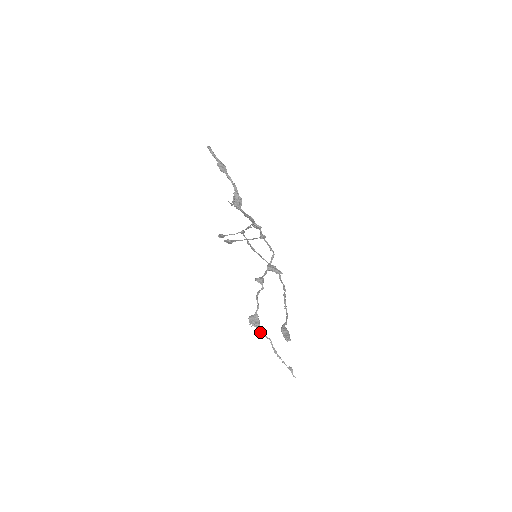
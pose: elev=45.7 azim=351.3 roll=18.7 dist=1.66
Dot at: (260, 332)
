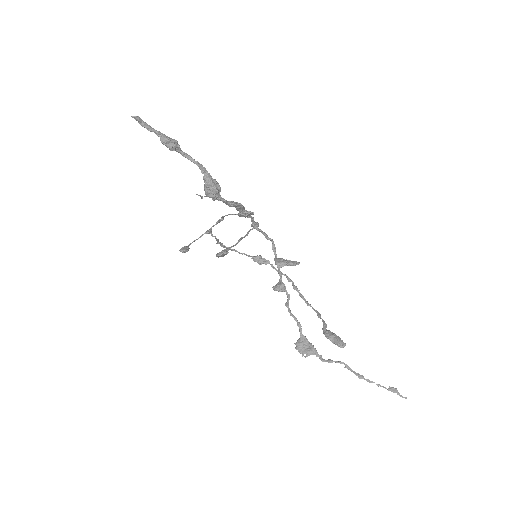
Dot at: (322, 359)
